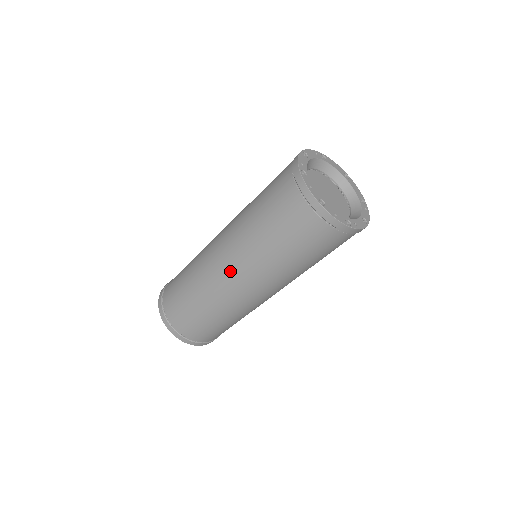
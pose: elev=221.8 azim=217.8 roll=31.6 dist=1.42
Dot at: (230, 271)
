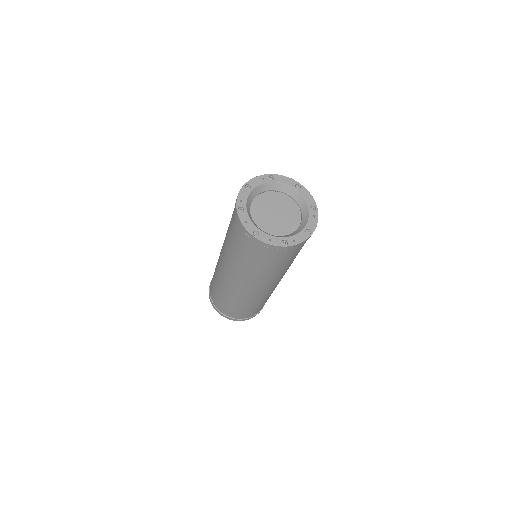
Dot at: (230, 277)
